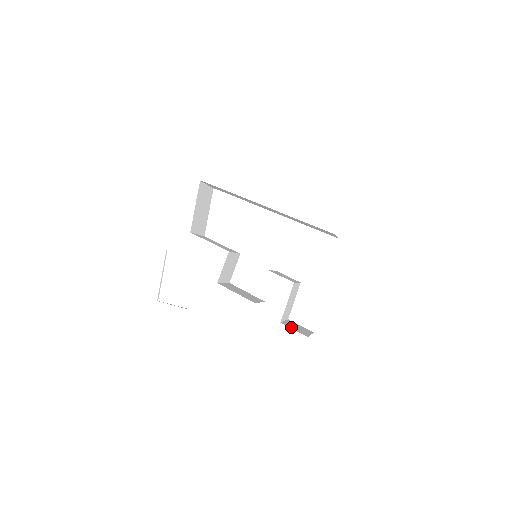
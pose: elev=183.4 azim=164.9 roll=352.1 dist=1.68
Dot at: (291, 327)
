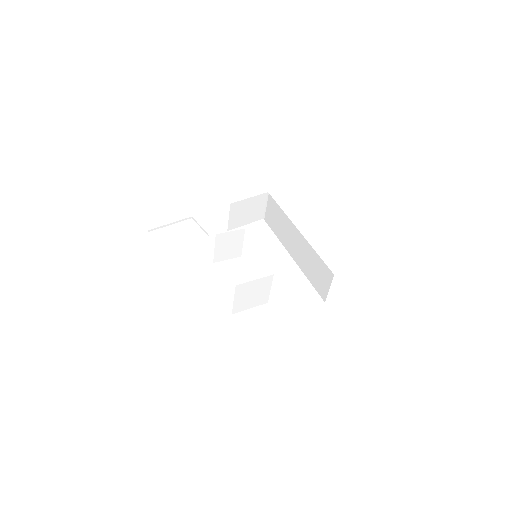
Dot at: occluded
